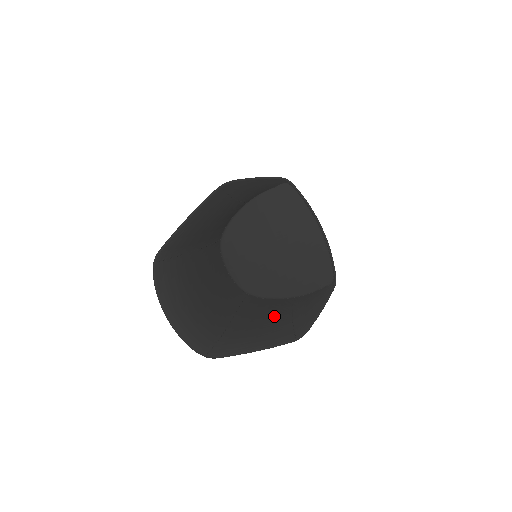
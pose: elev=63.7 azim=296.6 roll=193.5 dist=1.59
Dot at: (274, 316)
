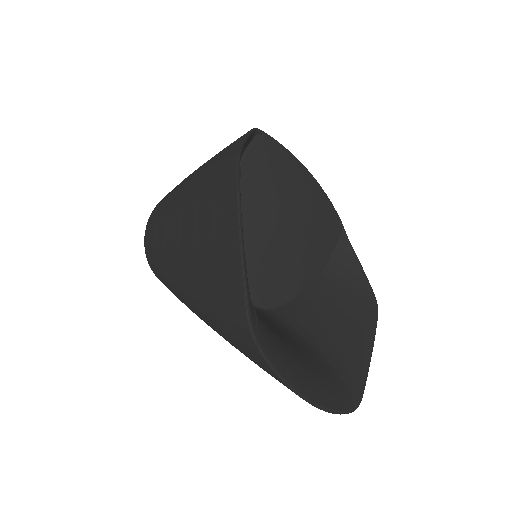
Dot at: (333, 306)
